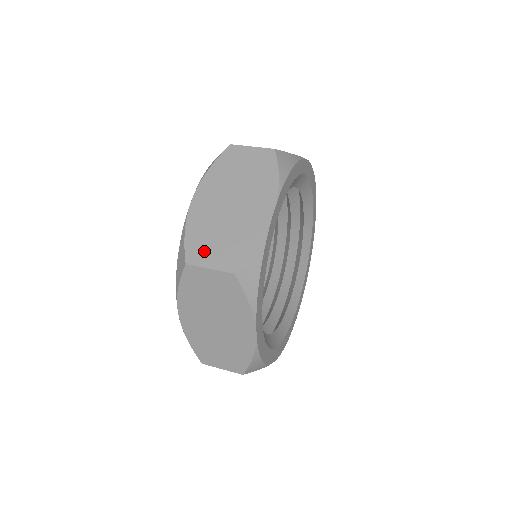
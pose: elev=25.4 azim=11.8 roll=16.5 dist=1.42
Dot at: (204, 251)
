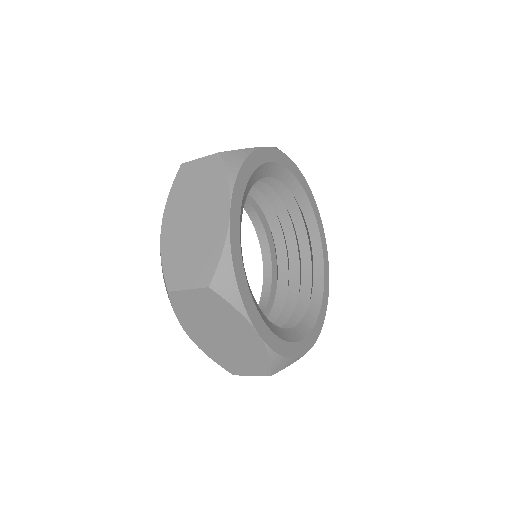
Dot at: occluded
